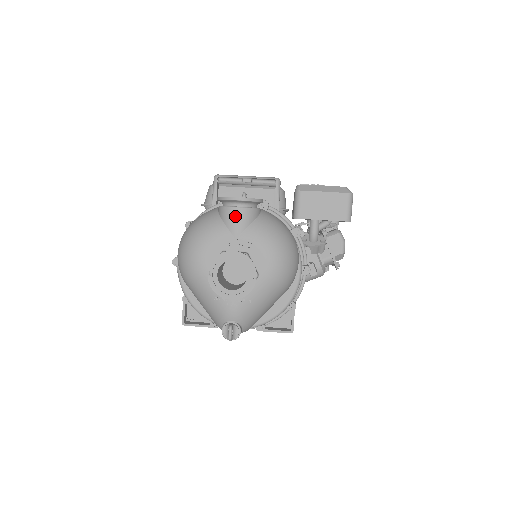
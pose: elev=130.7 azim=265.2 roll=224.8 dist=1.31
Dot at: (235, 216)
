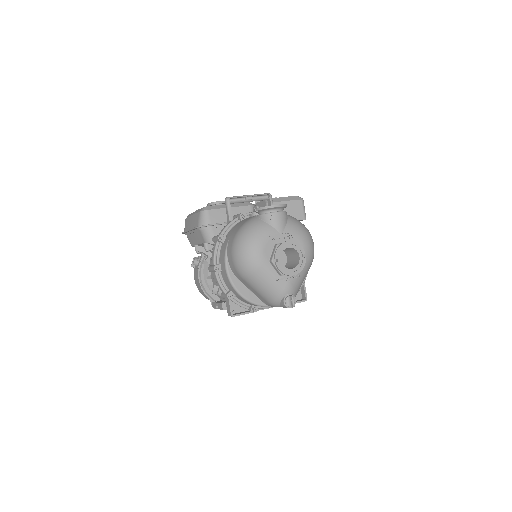
Dot at: (278, 218)
